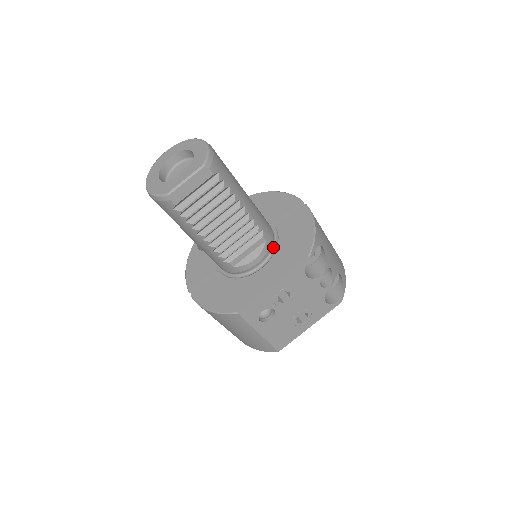
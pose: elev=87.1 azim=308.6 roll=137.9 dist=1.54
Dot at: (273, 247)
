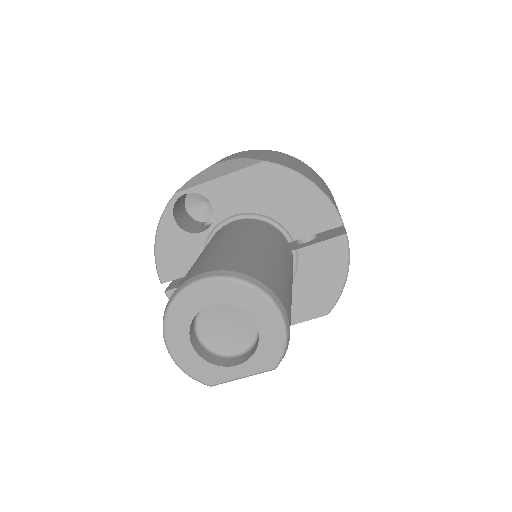
Dot at: occluded
